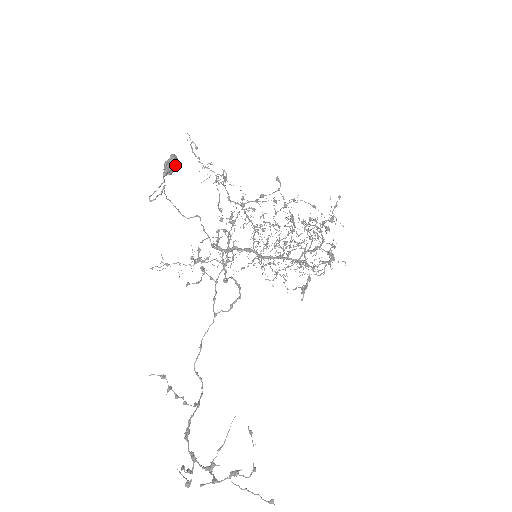
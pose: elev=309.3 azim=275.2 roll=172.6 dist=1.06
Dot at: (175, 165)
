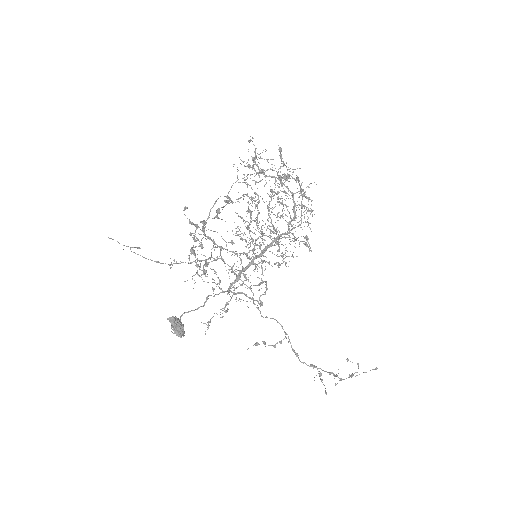
Dot at: (182, 326)
